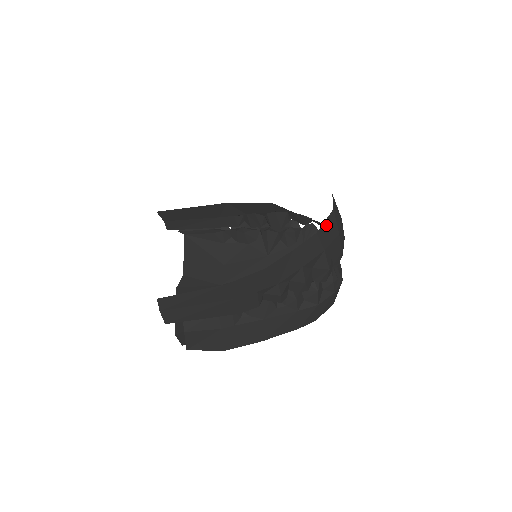
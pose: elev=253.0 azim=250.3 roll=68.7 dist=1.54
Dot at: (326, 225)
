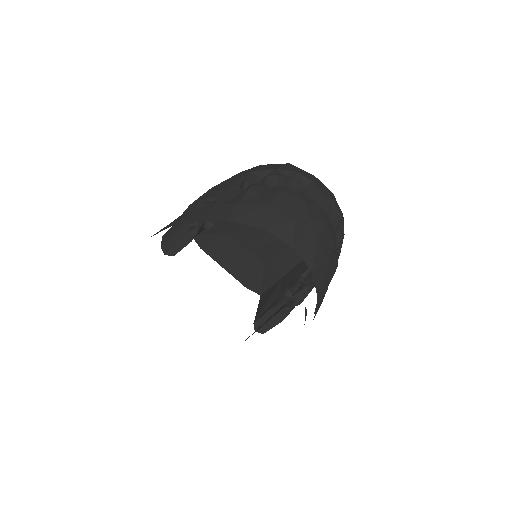
Dot at: (318, 286)
